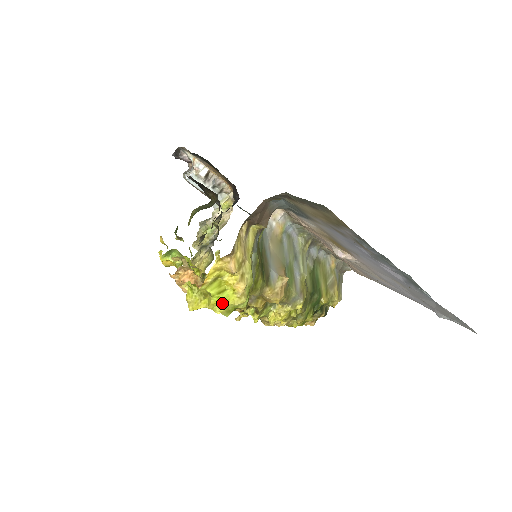
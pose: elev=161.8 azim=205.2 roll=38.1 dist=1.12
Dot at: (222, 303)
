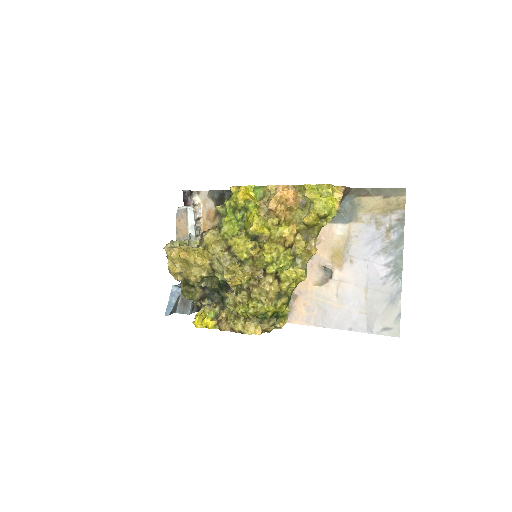
Dot at: (333, 202)
